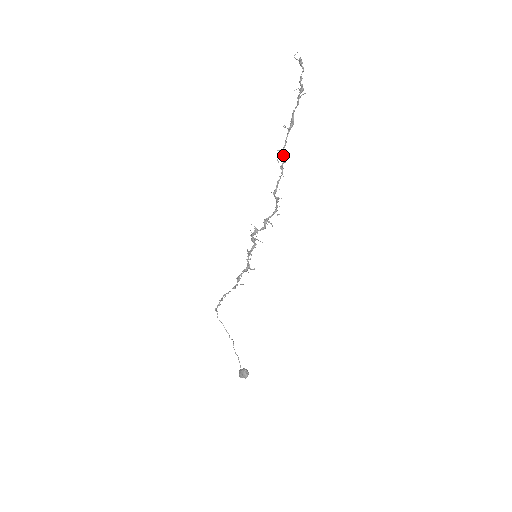
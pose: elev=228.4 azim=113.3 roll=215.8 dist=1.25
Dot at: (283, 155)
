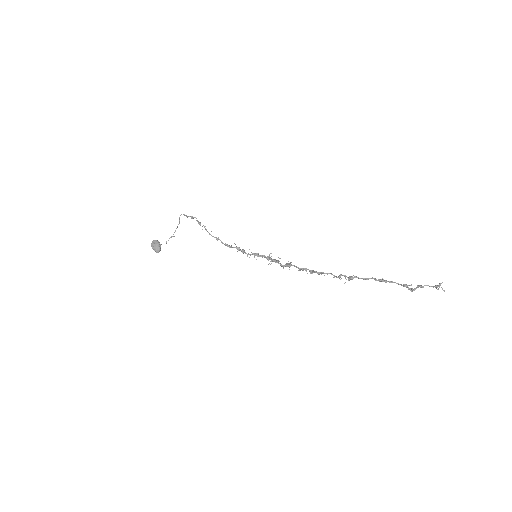
Dot at: (351, 279)
